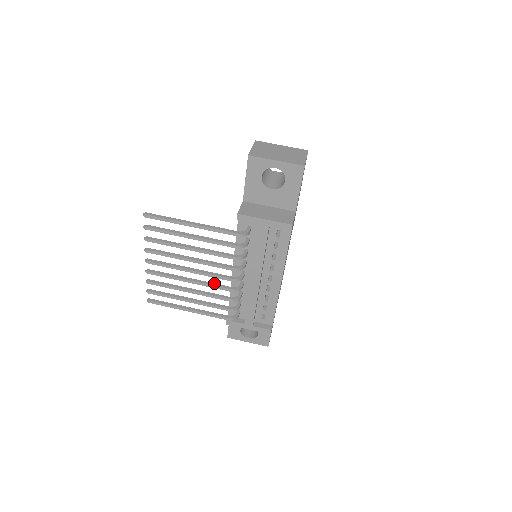
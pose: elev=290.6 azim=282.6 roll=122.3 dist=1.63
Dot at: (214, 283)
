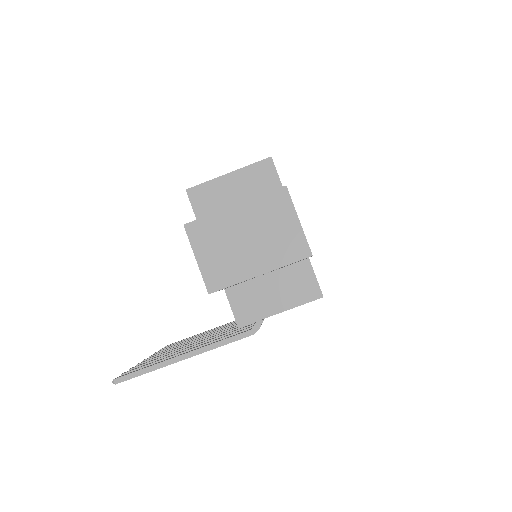
Dot at: (235, 325)
